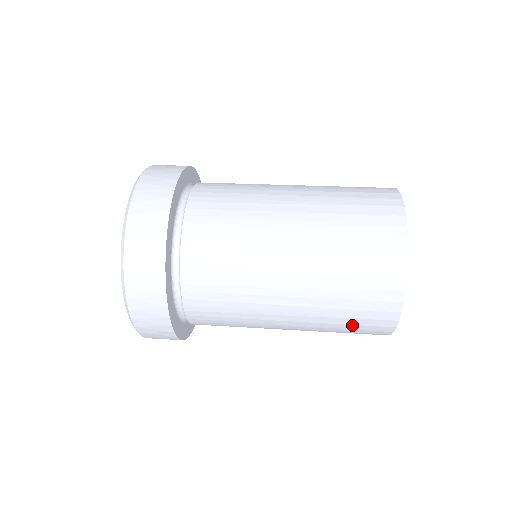
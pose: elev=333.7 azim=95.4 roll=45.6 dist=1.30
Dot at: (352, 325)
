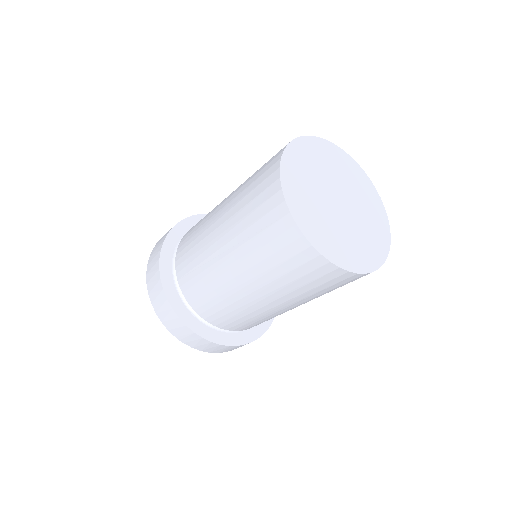
Dot at: (275, 254)
